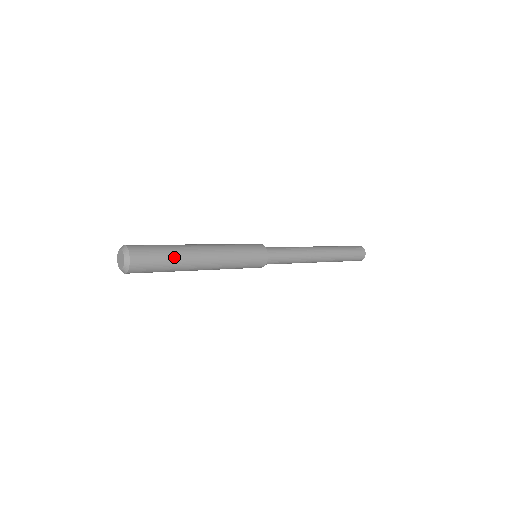
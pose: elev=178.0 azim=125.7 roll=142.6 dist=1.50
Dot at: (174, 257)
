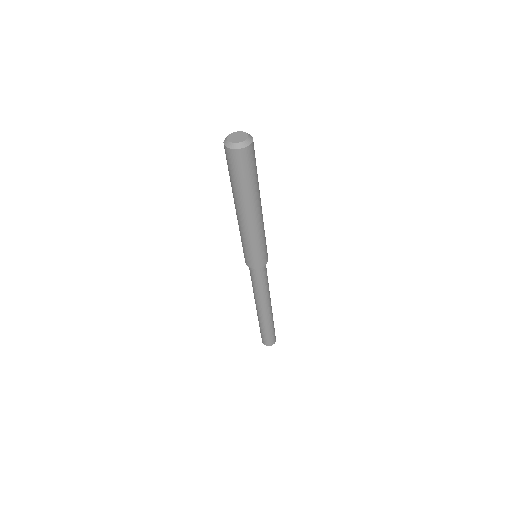
Dot at: (257, 182)
